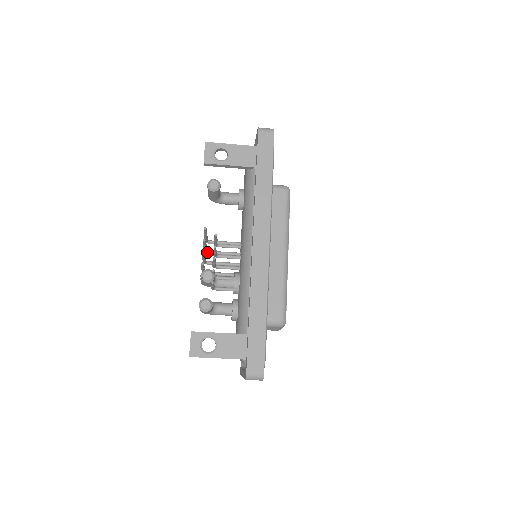
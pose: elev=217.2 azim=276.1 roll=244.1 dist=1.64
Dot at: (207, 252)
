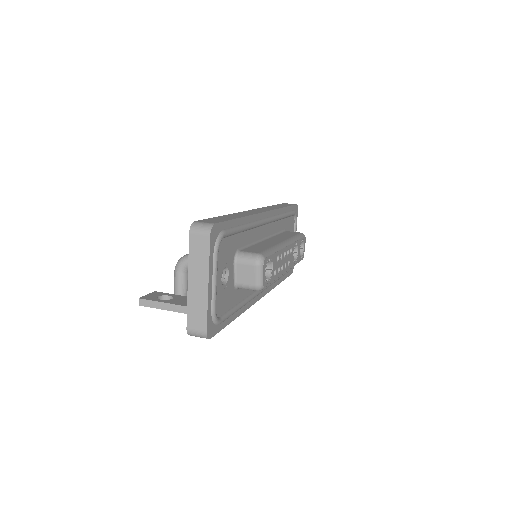
Dot at: occluded
